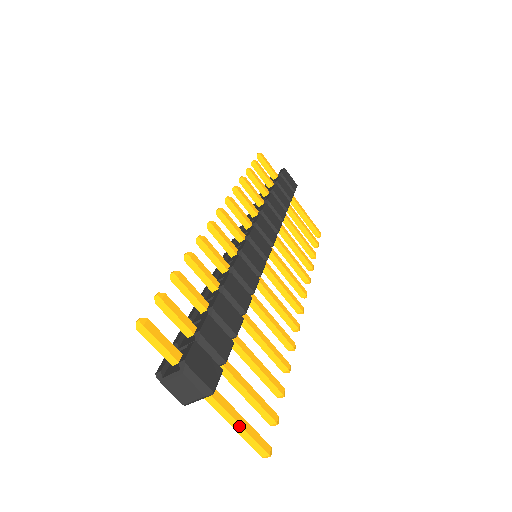
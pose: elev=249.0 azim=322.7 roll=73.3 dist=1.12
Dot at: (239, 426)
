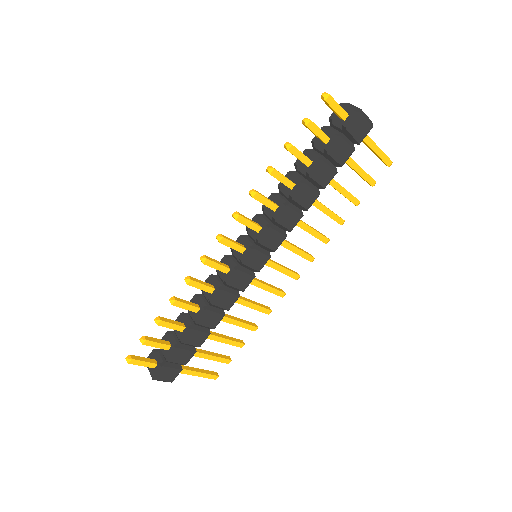
Dot at: (196, 375)
